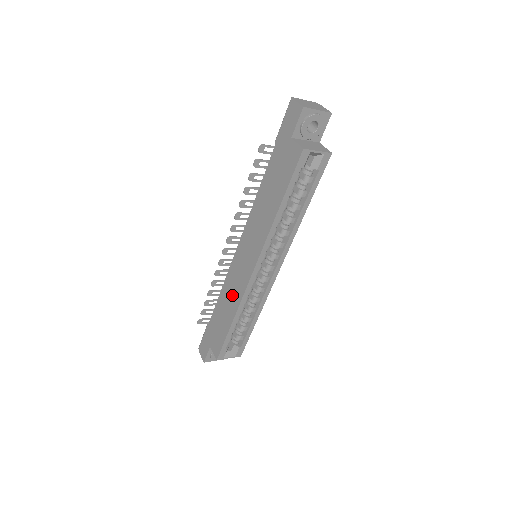
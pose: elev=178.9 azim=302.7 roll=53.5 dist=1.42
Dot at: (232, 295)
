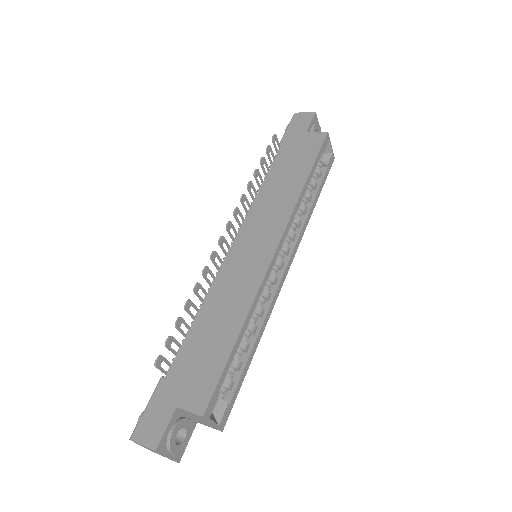
Dot at: (233, 297)
